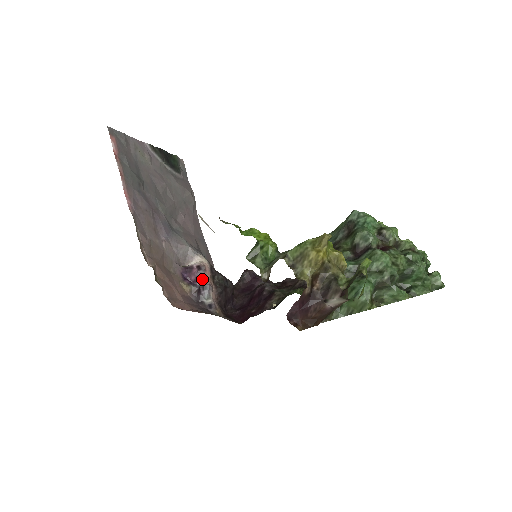
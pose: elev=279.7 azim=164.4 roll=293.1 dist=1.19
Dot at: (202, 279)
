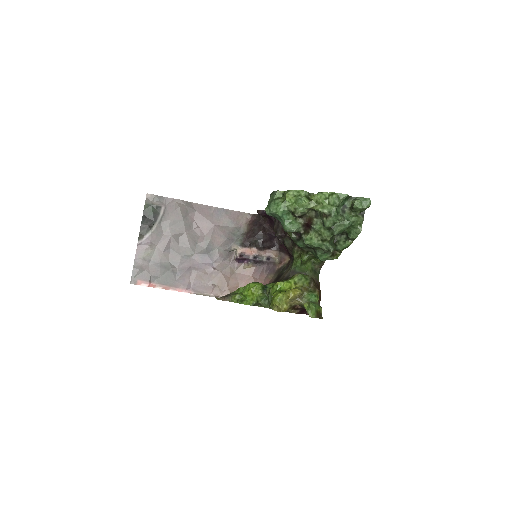
Dot at: (249, 257)
